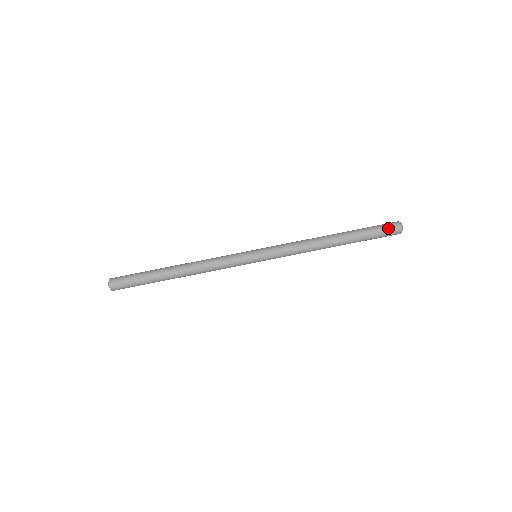
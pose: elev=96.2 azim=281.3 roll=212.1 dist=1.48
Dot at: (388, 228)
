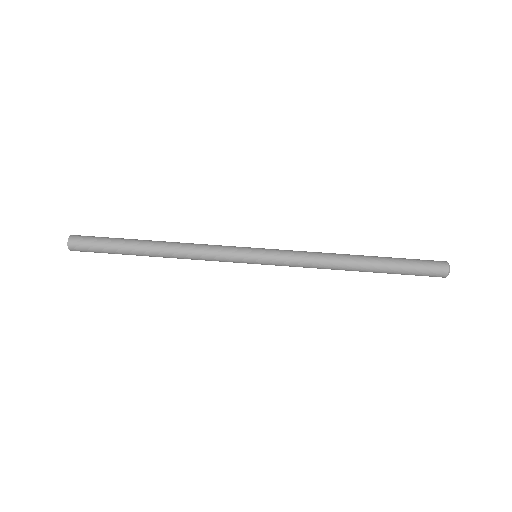
Dot at: (431, 265)
